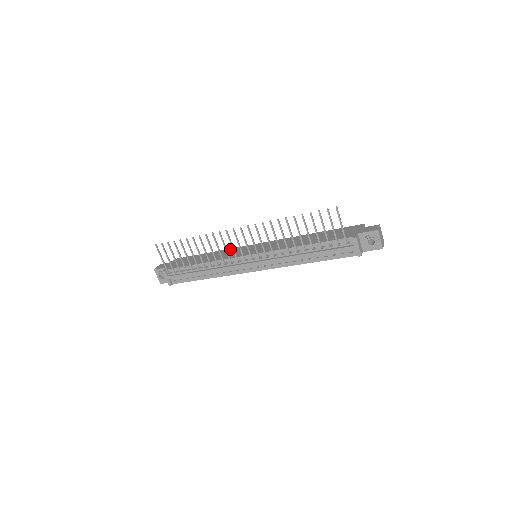
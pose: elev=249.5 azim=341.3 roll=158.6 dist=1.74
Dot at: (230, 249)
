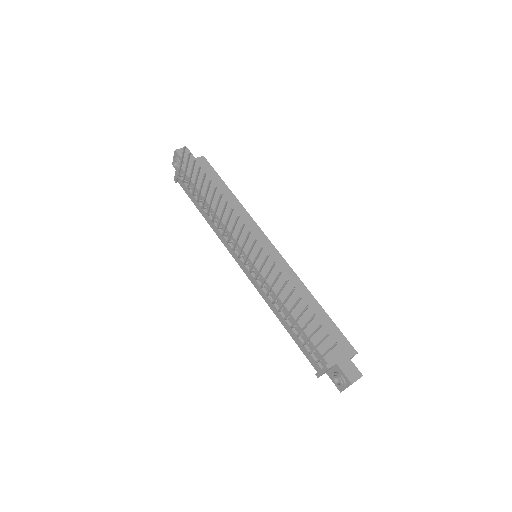
Dot at: (248, 216)
